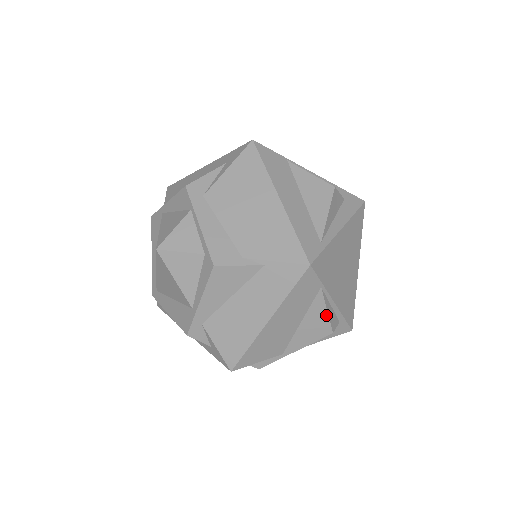
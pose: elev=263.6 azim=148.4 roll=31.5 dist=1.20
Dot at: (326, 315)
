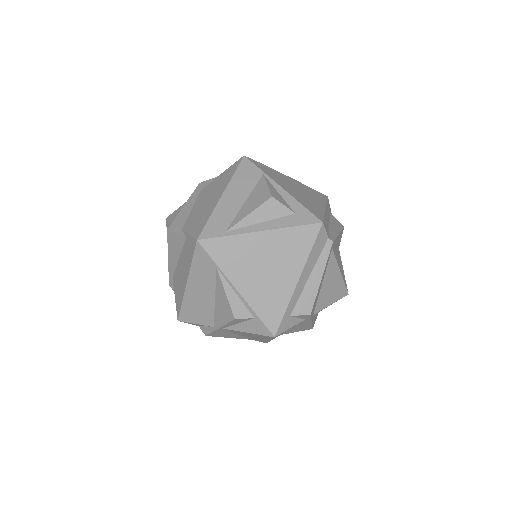
Dot at: (226, 298)
